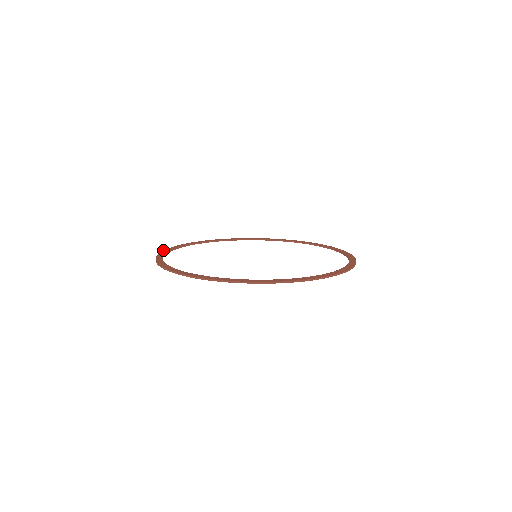
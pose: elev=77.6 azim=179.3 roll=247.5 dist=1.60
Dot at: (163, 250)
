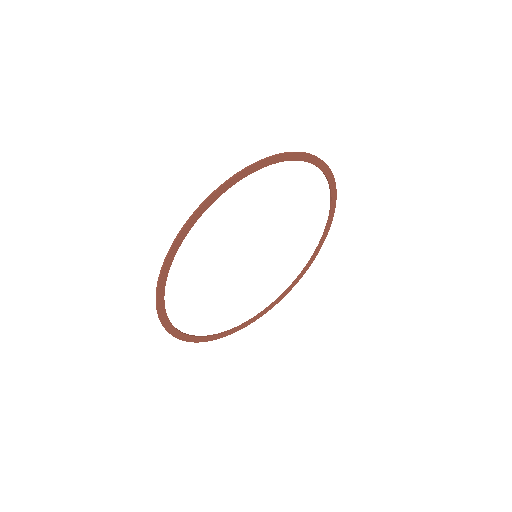
Dot at: occluded
